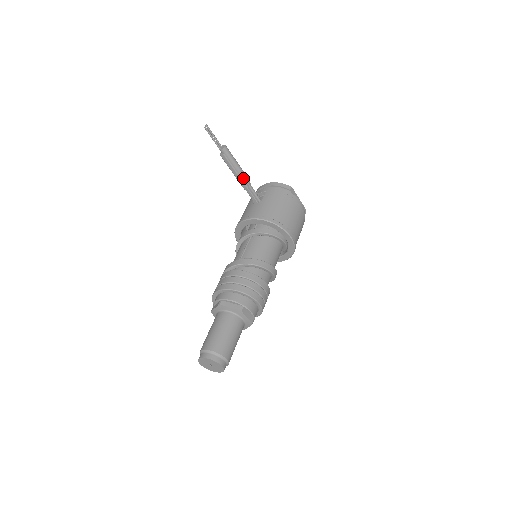
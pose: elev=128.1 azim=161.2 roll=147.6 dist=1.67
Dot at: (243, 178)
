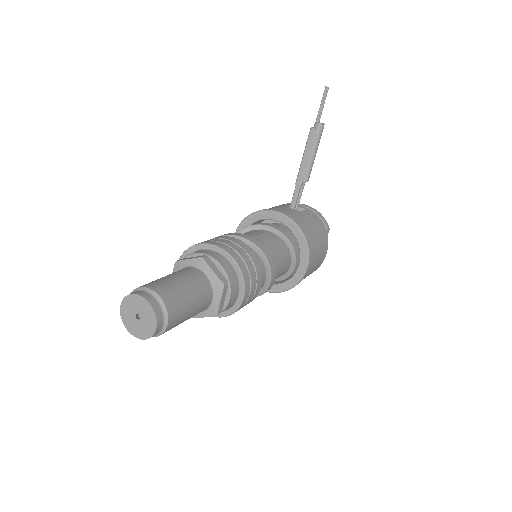
Dot at: (307, 172)
